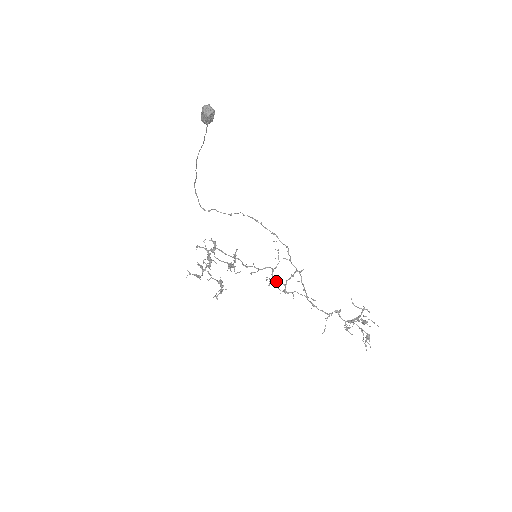
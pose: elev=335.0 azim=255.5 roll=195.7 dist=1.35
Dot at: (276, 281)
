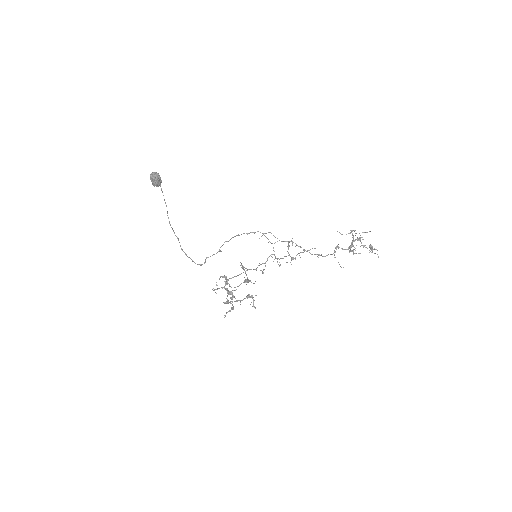
Dot at: occluded
